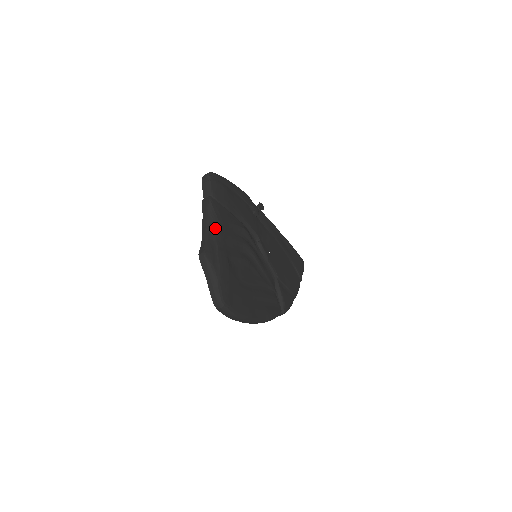
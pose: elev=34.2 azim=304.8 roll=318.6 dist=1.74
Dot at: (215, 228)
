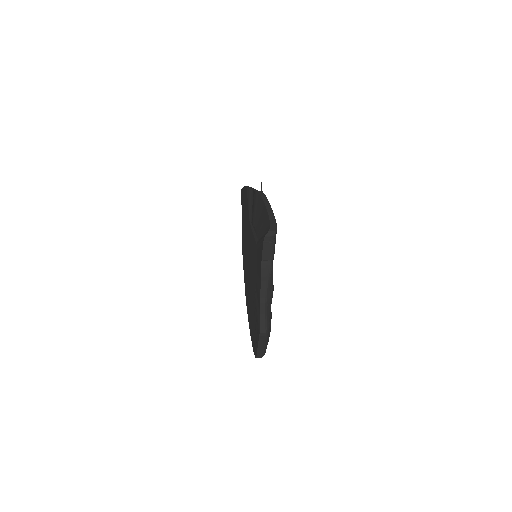
Dot at: (272, 296)
